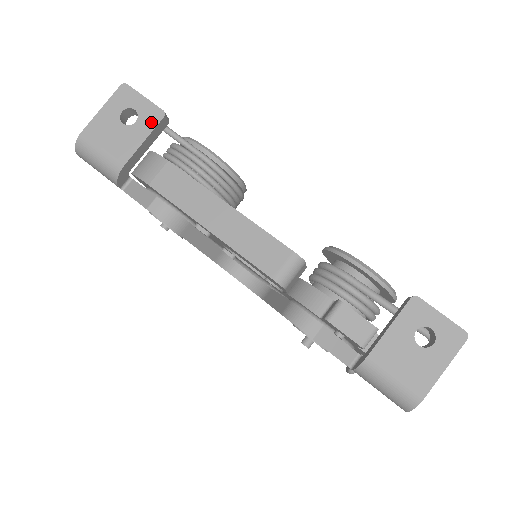
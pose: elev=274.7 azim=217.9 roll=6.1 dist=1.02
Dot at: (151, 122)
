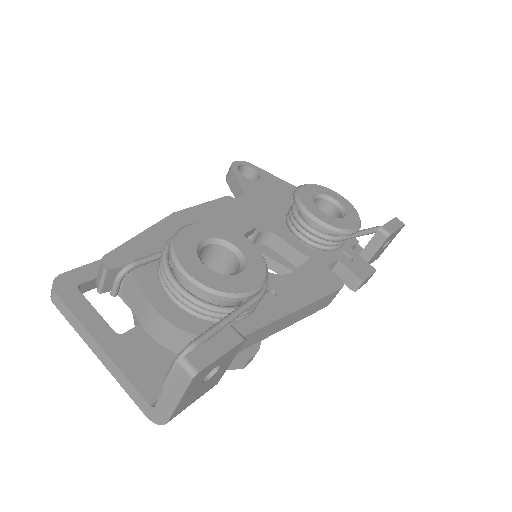
Dot at: (234, 354)
